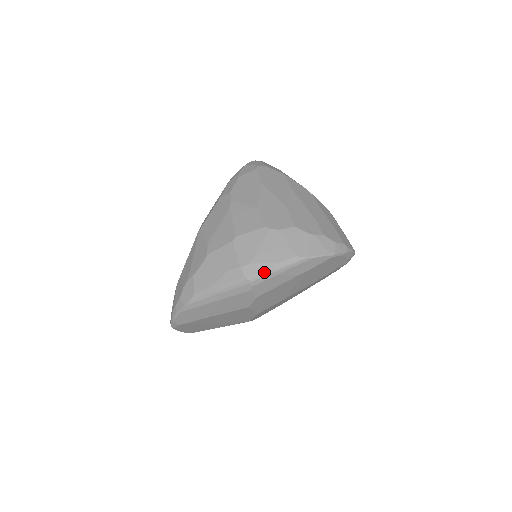
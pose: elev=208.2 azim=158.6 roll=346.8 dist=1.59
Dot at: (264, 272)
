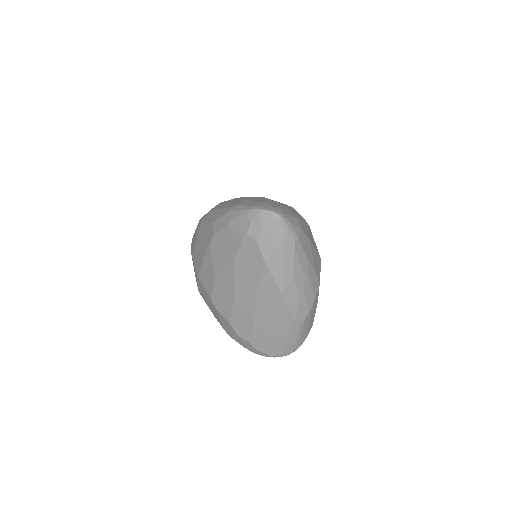
Dot at: occluded
